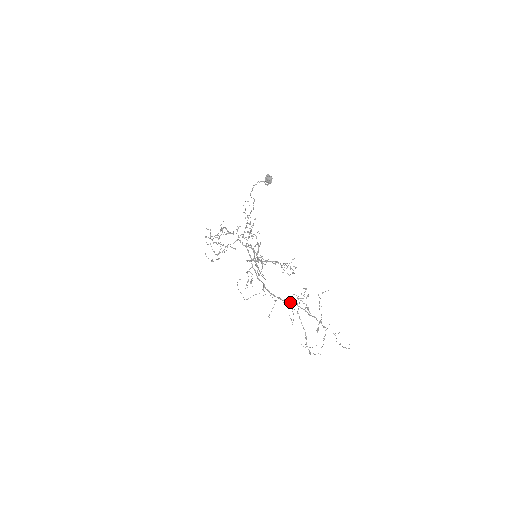
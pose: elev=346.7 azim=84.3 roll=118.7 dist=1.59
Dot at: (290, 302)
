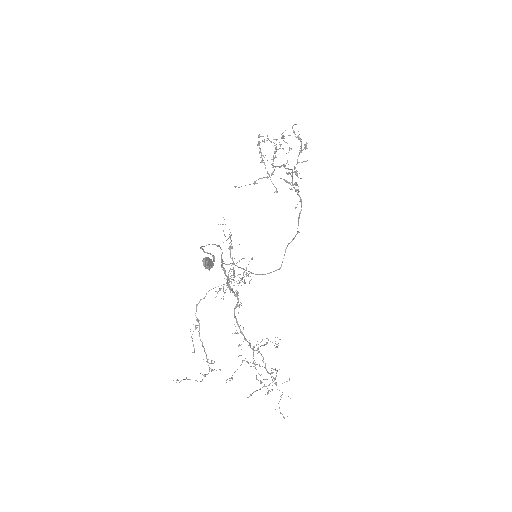
Dot at: (249, 345)
